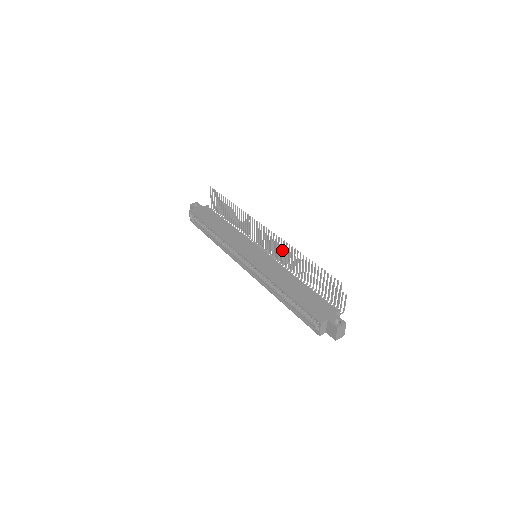
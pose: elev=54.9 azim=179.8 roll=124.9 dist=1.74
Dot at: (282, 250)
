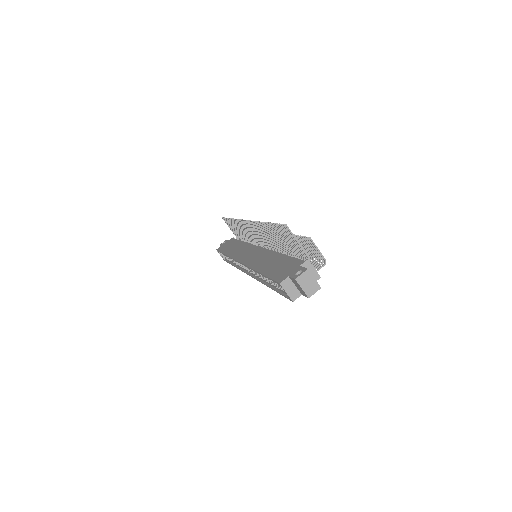
Dot at: occluded
